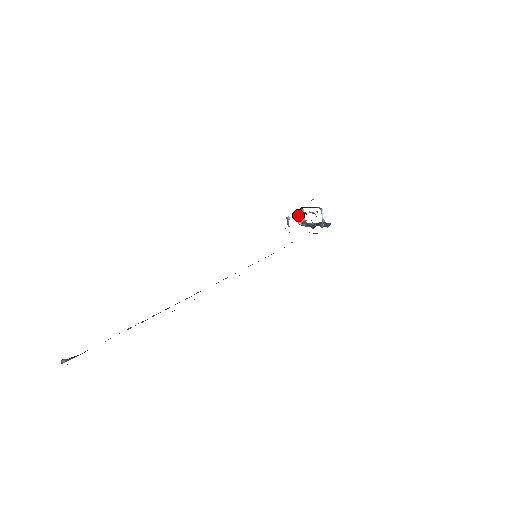
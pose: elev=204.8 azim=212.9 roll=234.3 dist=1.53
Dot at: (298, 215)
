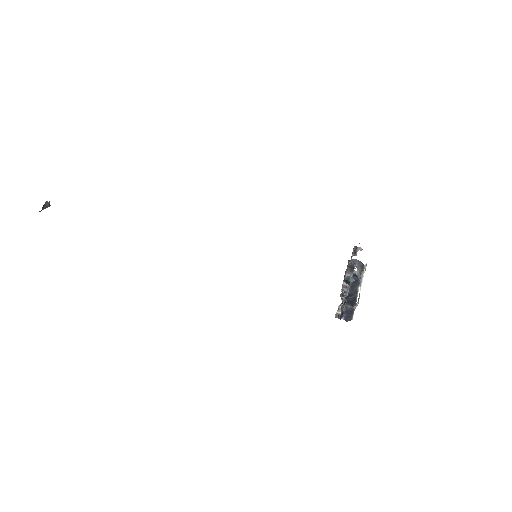
Dot at: (354, 264)
